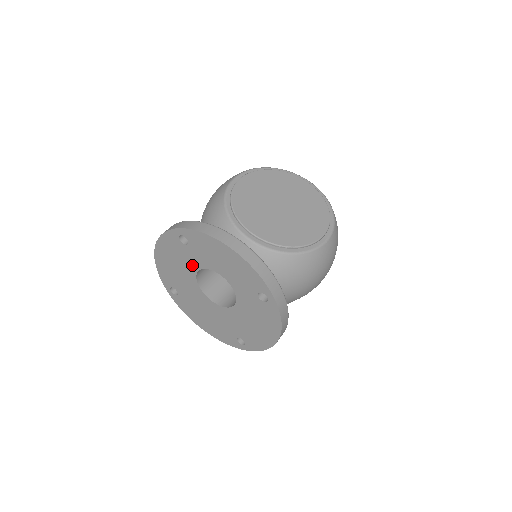
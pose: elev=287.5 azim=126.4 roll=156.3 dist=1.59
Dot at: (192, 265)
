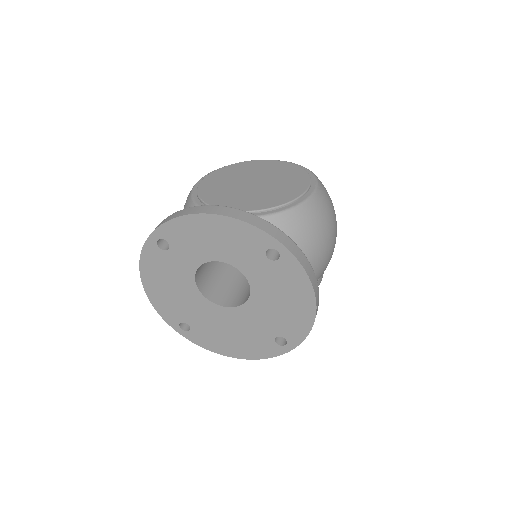
Dot at: (186, 273)
